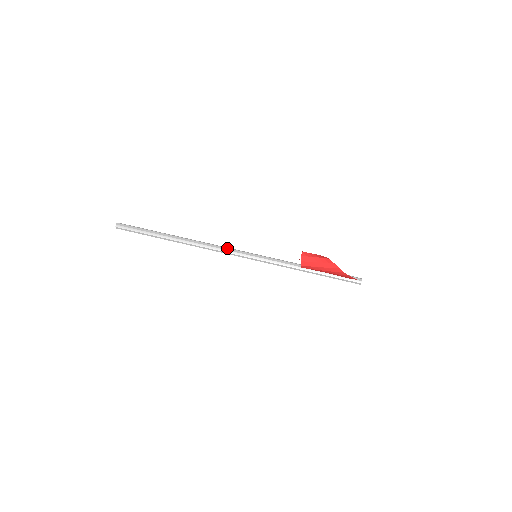
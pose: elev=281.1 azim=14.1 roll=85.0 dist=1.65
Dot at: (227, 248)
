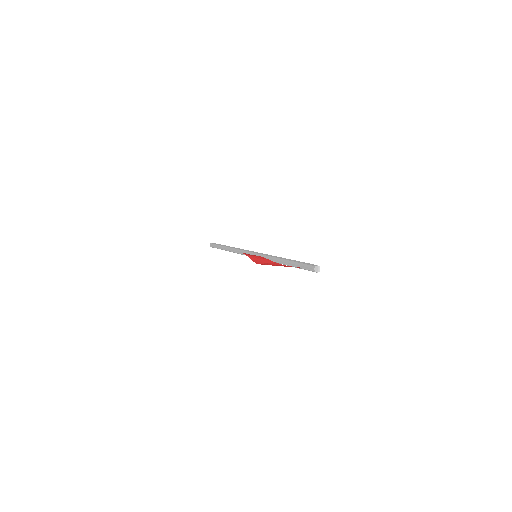
Dot at: (247, 251)
